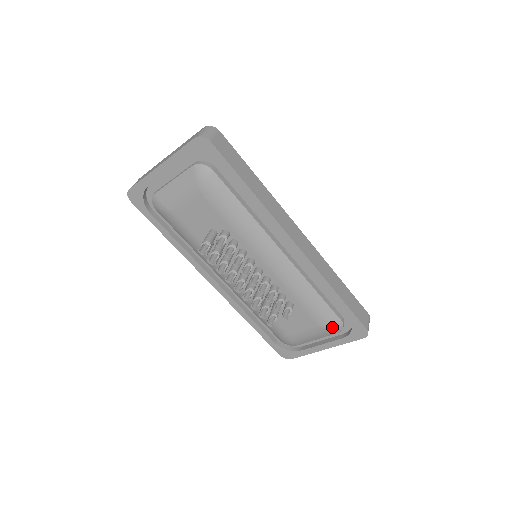
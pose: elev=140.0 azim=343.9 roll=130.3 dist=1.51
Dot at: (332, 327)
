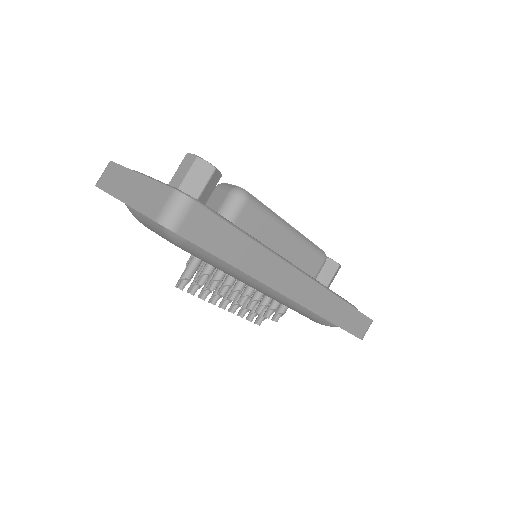
Dot at: (326, 325)
